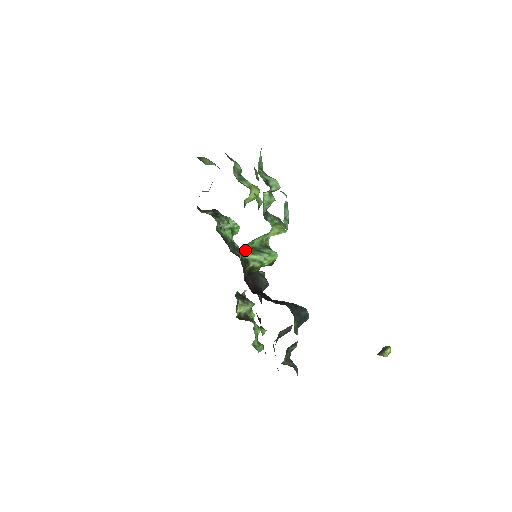
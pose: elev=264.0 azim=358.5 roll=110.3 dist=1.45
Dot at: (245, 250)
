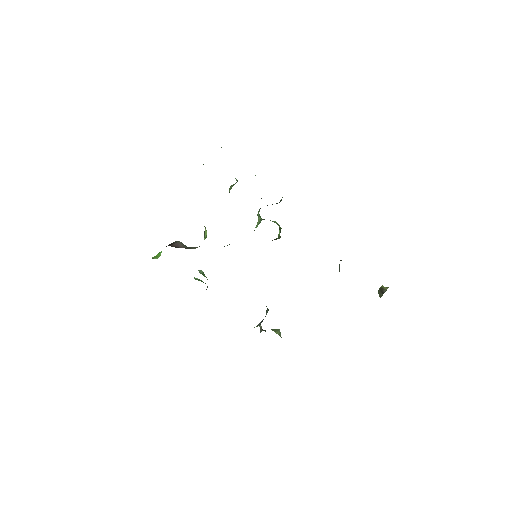
Dot at: occluded
